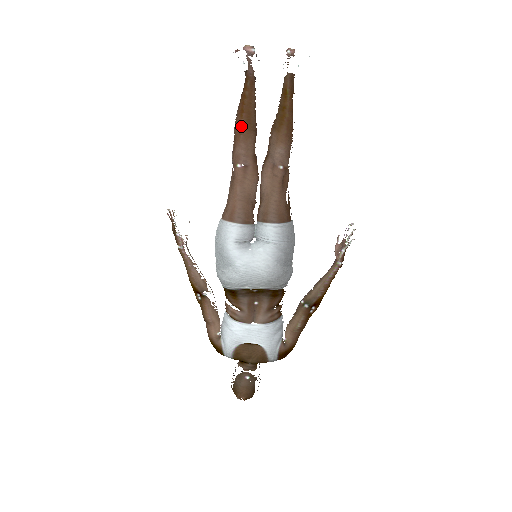
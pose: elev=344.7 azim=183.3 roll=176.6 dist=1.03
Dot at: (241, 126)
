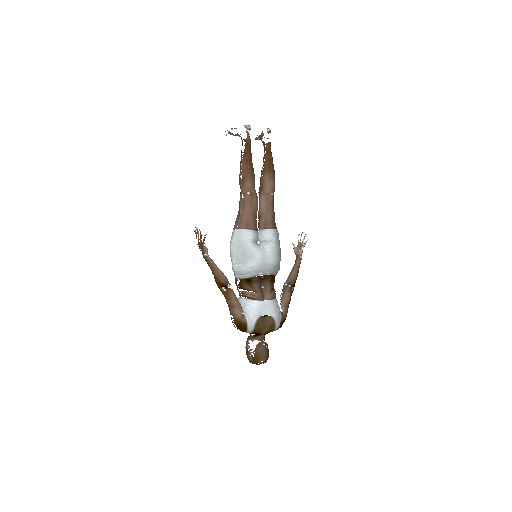
Dot at: (248, 169)
